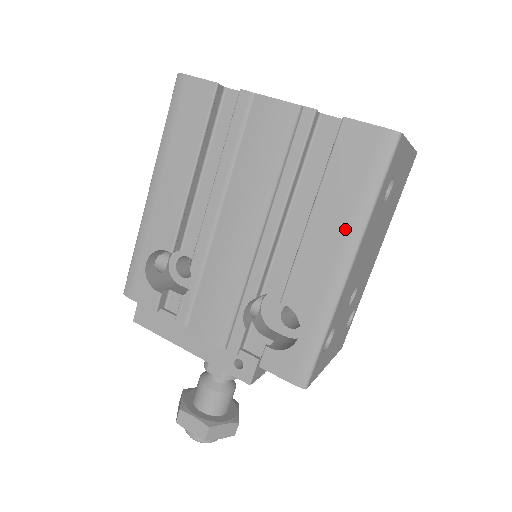
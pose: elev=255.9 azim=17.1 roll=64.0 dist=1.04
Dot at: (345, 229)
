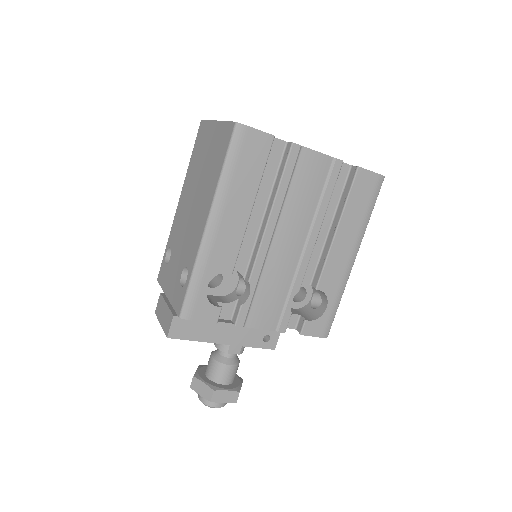
Dot at: (356, 236)
